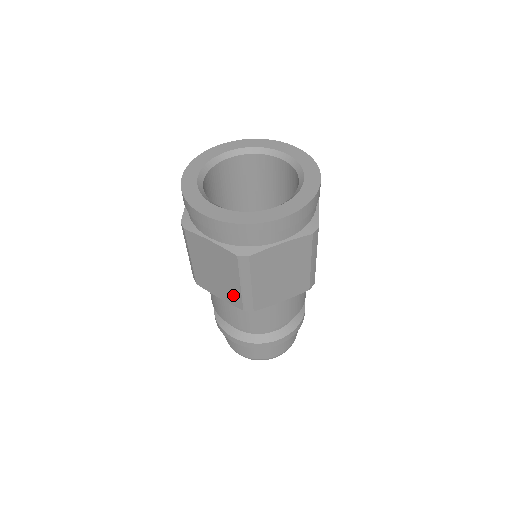
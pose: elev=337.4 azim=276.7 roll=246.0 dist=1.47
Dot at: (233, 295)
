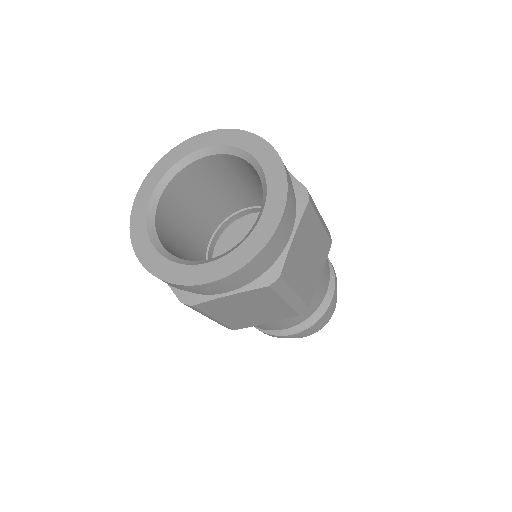
Dot at: occluded
